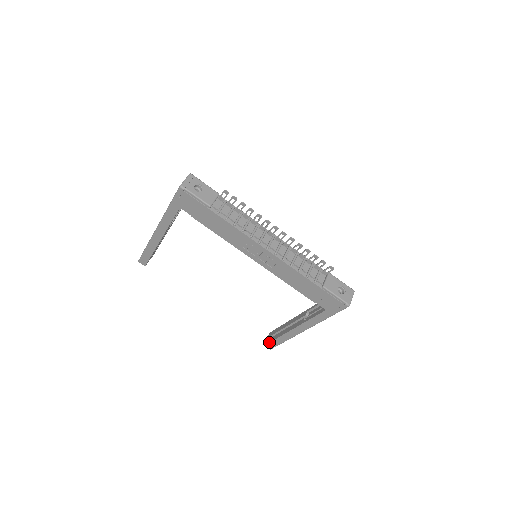
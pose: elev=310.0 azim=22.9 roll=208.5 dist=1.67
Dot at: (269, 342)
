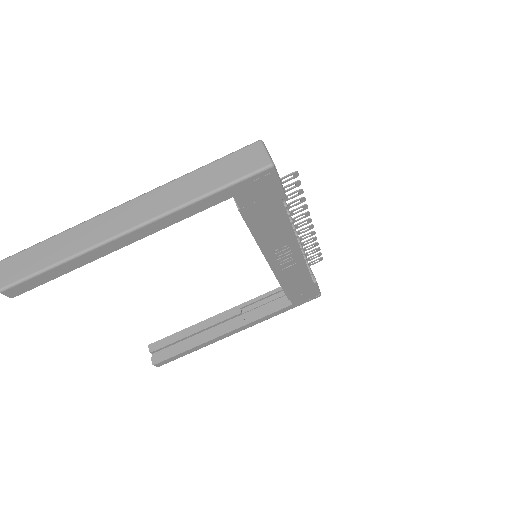
Dot at: (168, 358)
